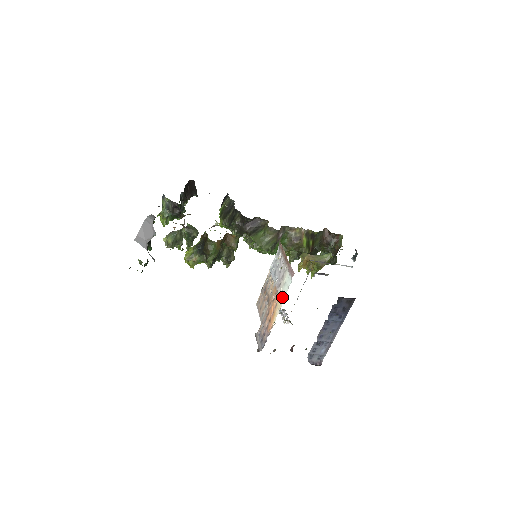
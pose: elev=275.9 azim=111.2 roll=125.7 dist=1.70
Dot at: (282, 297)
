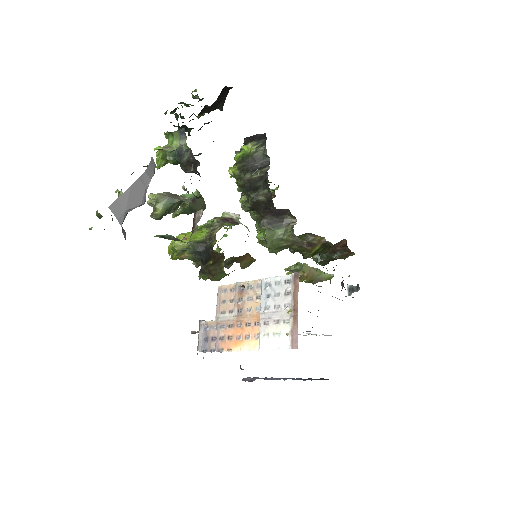
Dot at: (263, 345)
